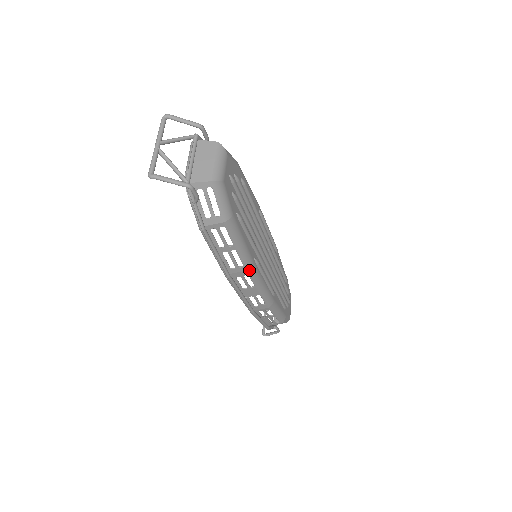
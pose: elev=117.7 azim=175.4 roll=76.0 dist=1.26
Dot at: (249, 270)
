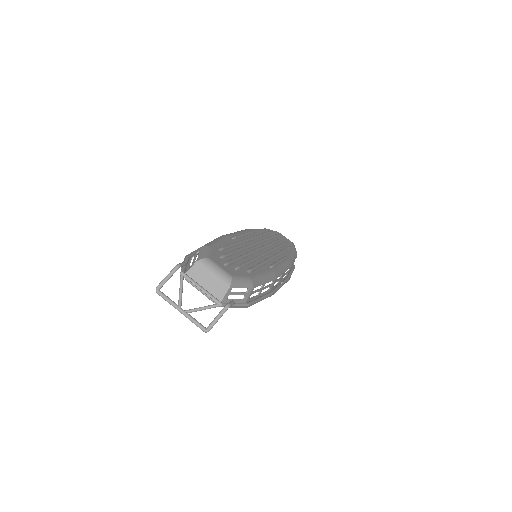
Dot at: (276, 277)
